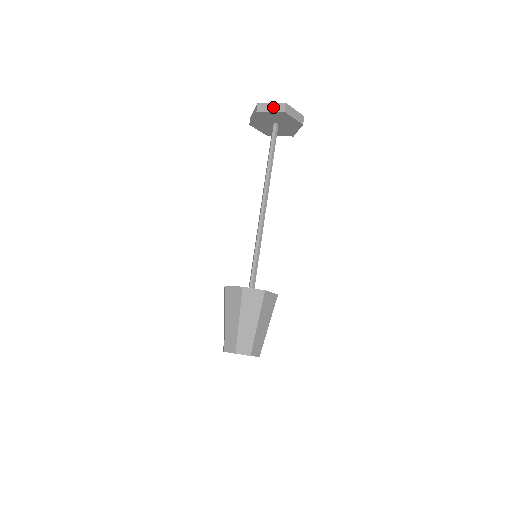
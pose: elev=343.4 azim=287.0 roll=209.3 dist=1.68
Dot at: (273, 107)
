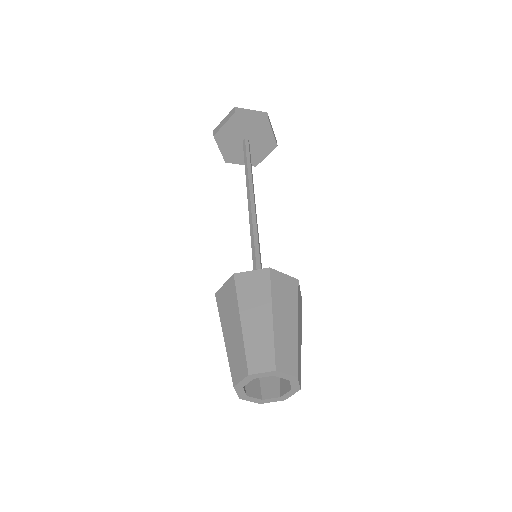
Dot at: (254, 112)
